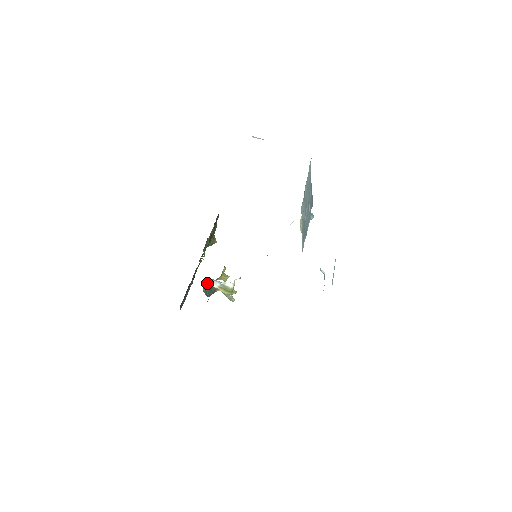
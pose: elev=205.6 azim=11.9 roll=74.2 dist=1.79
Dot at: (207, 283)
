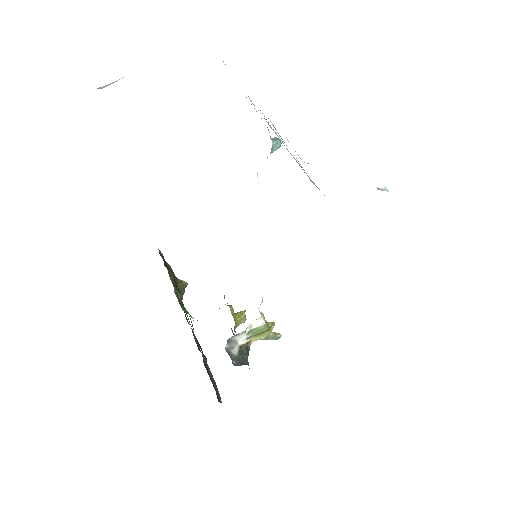
Dot at: (229, 349)
